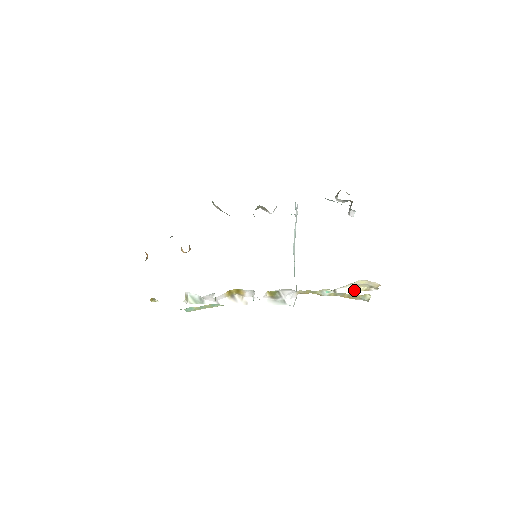
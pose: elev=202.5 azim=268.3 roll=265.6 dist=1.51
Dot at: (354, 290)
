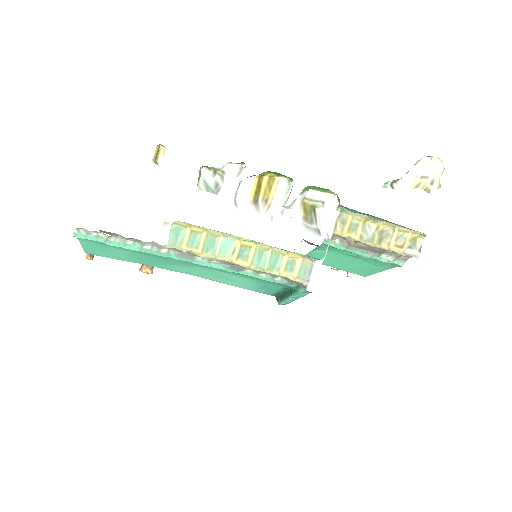
Dot at: (413, 187)
